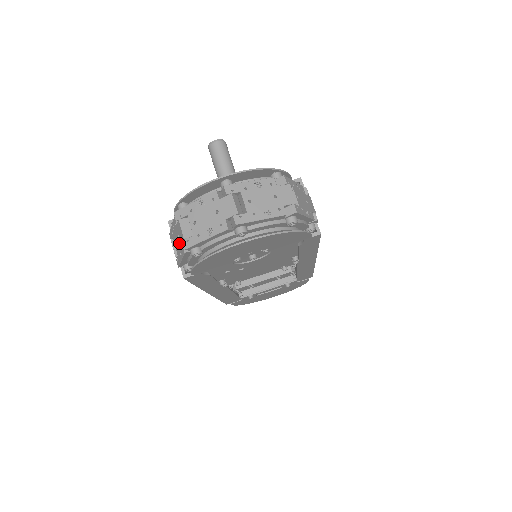
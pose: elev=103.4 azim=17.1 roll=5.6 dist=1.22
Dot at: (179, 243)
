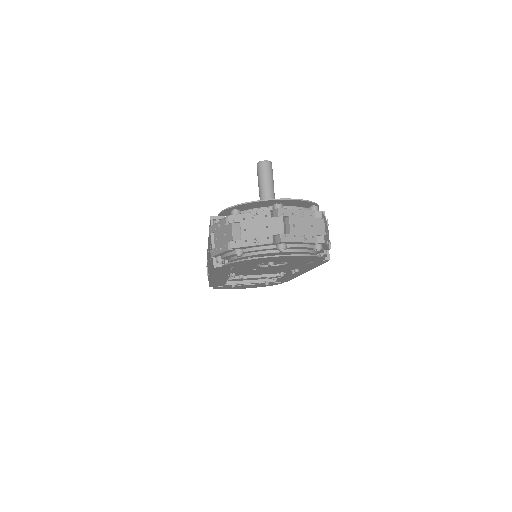
Dot at: (223, 240)
